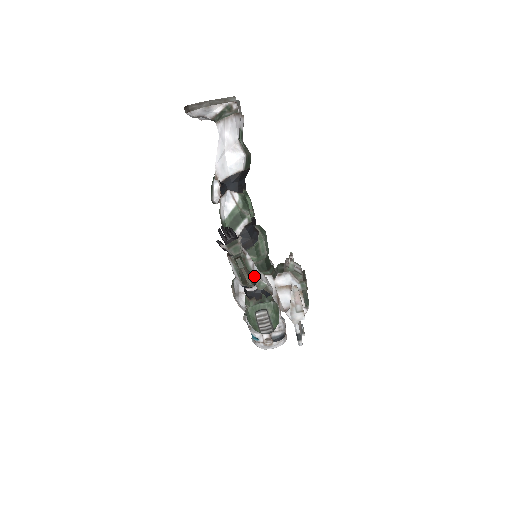
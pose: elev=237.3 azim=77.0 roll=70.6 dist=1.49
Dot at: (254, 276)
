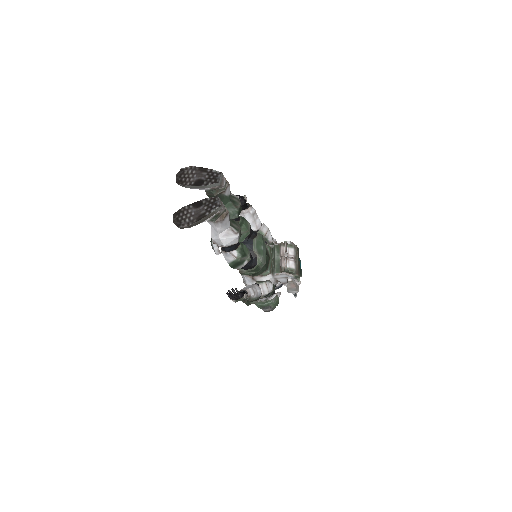
Dot at: (258, 297)
